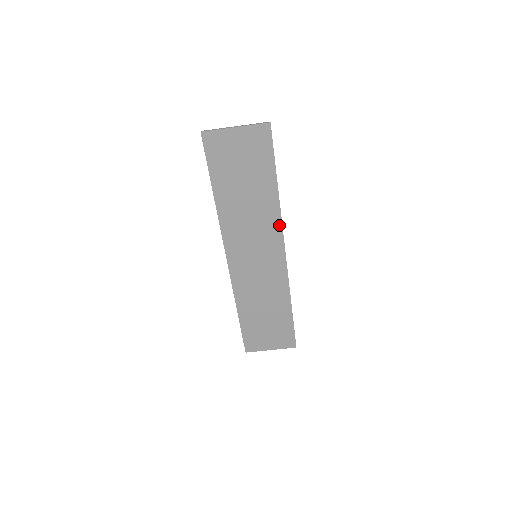
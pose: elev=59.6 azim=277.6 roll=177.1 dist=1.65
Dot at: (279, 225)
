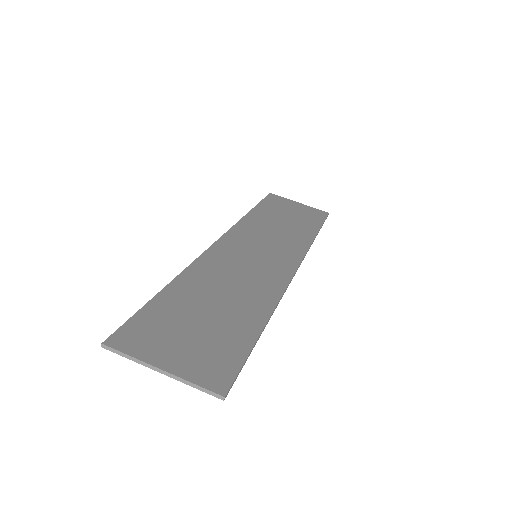
Dot at: (303, 251)
